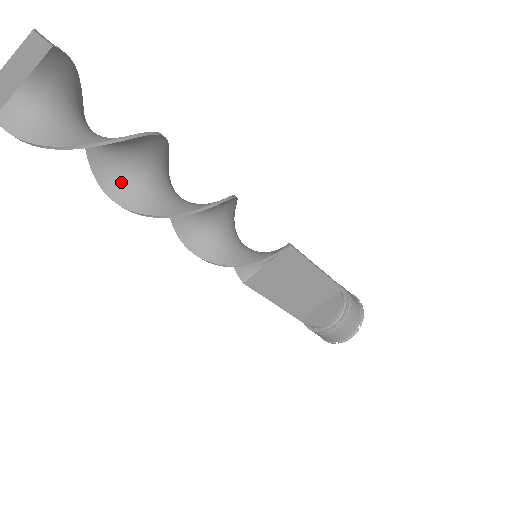
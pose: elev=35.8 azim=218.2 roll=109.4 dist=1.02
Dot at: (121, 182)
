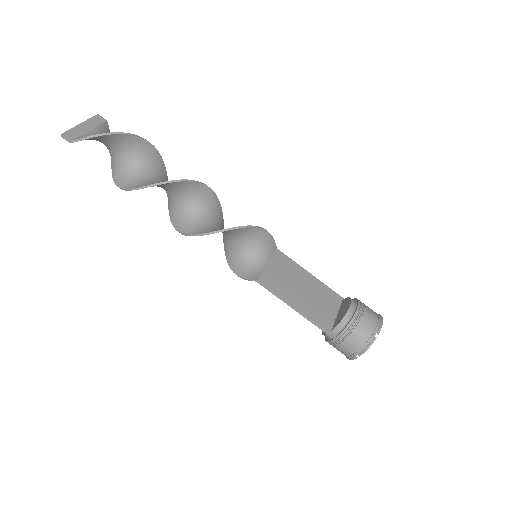
Dot at: (146, 182)
